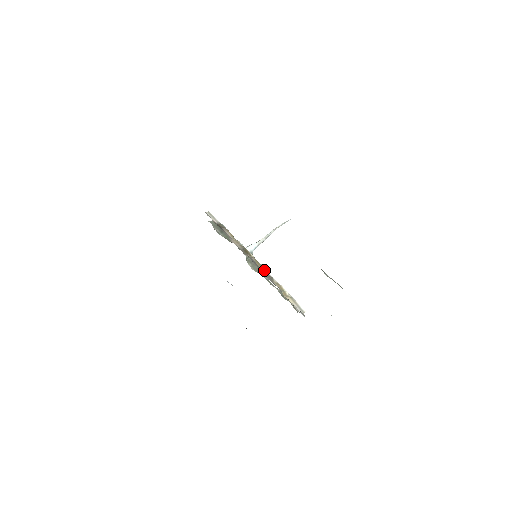
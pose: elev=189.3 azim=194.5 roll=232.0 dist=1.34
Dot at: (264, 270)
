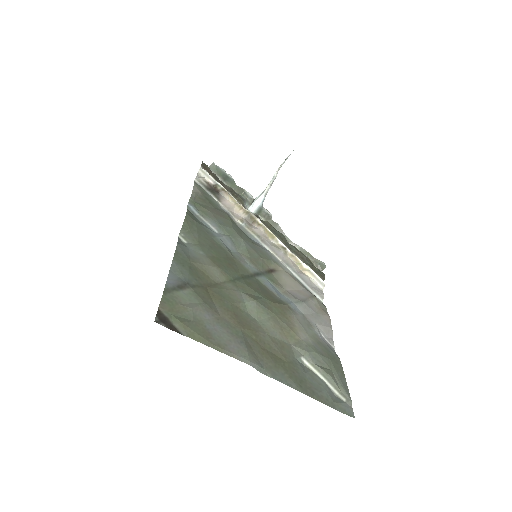
Dot at: (275, 240)
